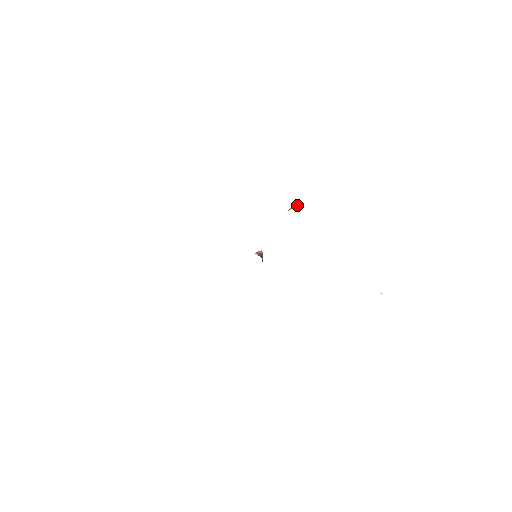
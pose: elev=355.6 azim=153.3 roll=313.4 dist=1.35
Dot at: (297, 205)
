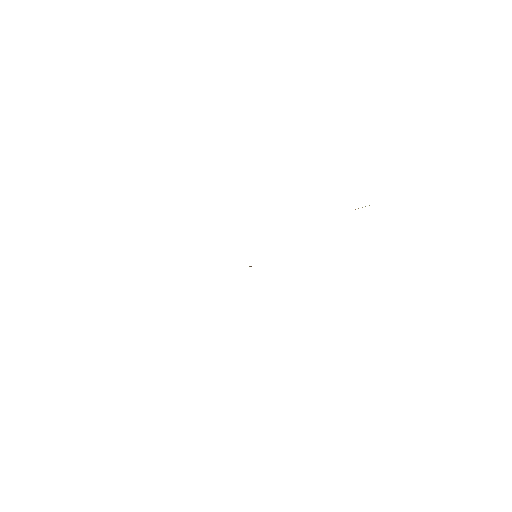
Dot at: (369, 205)
